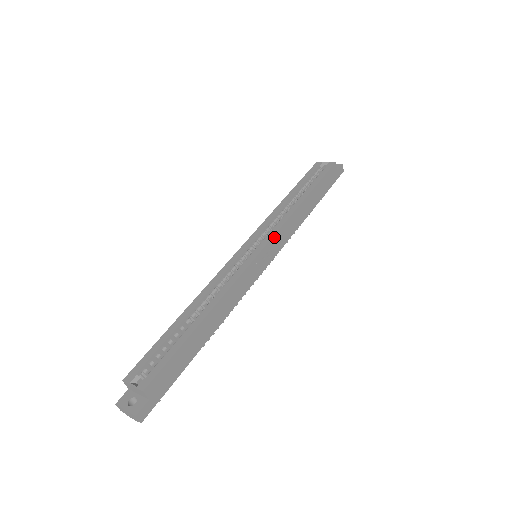
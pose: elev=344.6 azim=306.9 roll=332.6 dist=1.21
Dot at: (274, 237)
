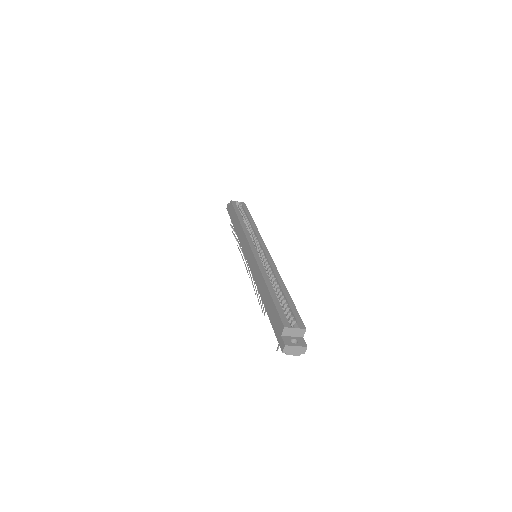
Dot at: (264, 243)
